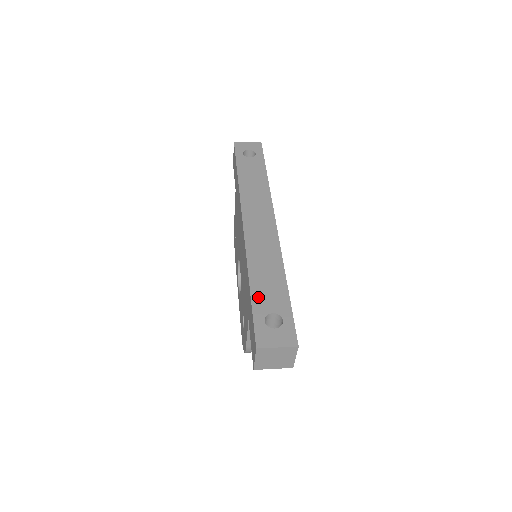
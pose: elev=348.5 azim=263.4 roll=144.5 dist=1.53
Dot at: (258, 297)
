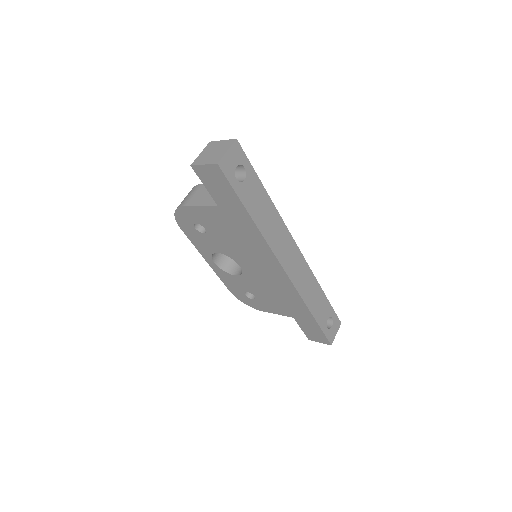
Dot at: (320, 319)
